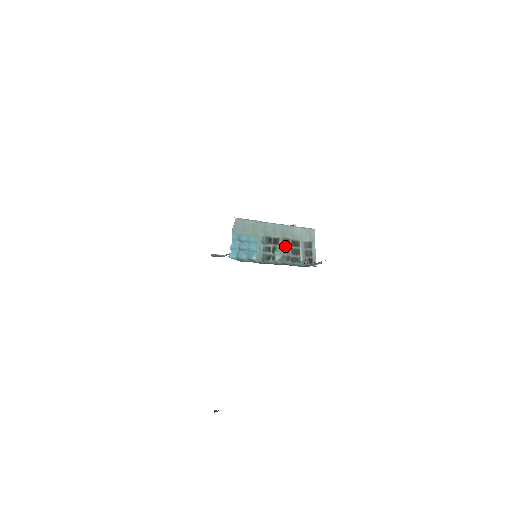
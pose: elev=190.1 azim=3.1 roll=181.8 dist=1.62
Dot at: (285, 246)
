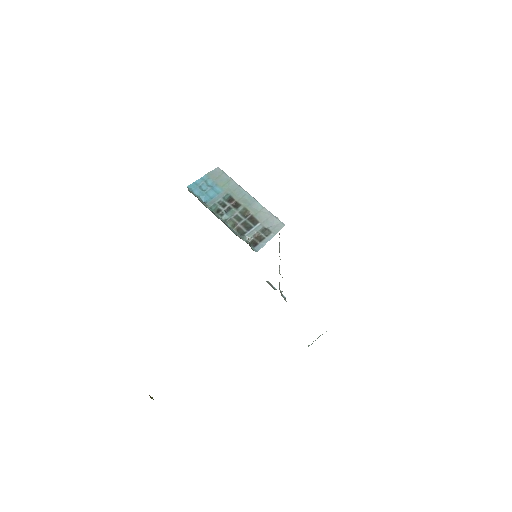
Dot at: (242, 215)
